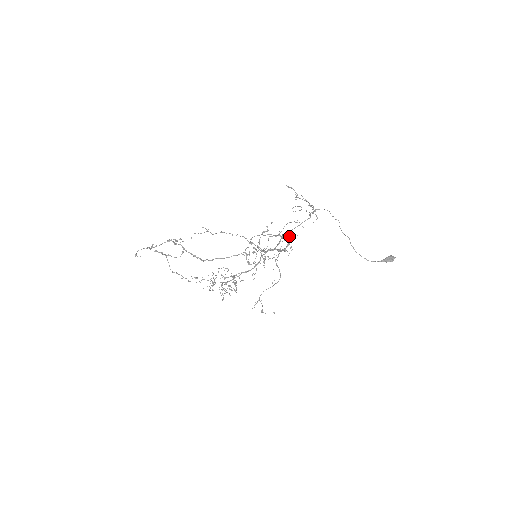
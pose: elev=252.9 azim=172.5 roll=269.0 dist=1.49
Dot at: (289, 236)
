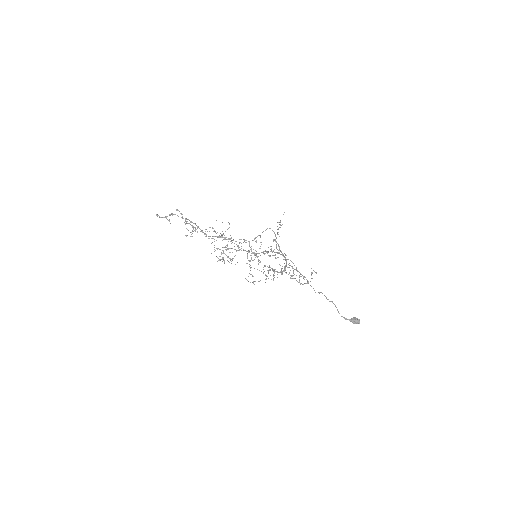
Dot at: occluded
